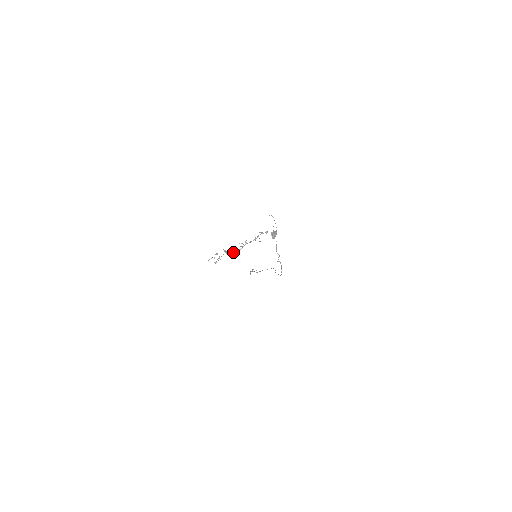
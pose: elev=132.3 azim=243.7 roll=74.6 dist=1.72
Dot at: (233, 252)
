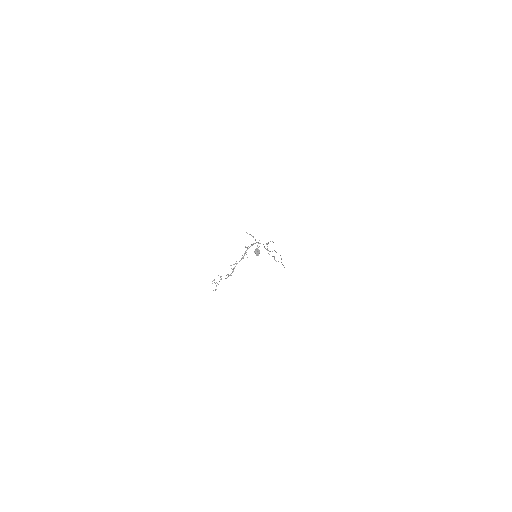
Dot at: occluded
